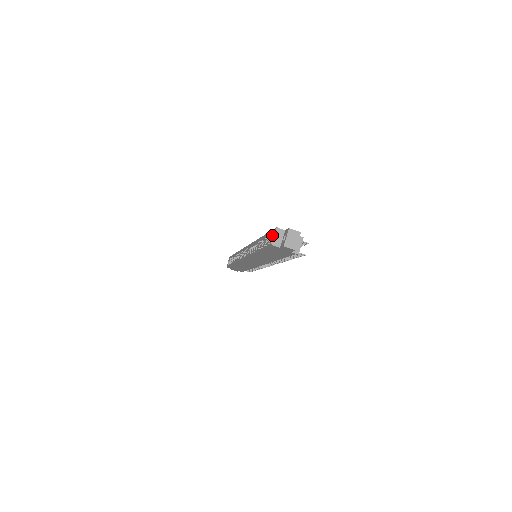
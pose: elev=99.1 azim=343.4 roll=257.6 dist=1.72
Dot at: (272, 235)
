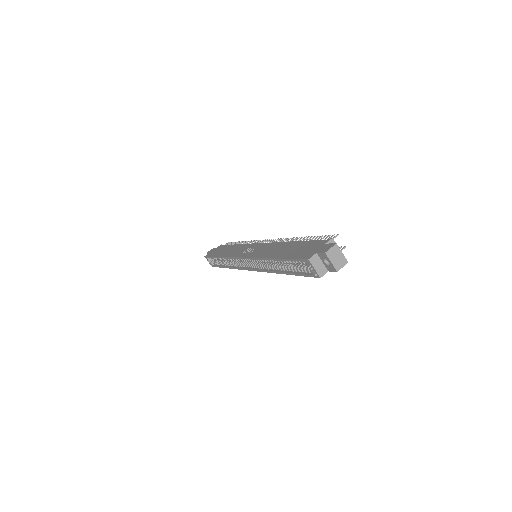
Dot at: (301, 263)
